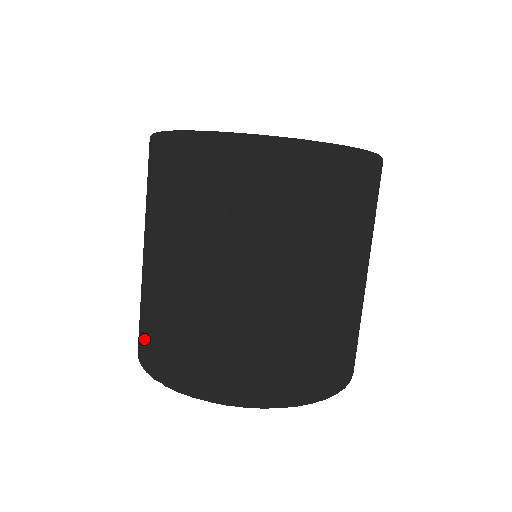
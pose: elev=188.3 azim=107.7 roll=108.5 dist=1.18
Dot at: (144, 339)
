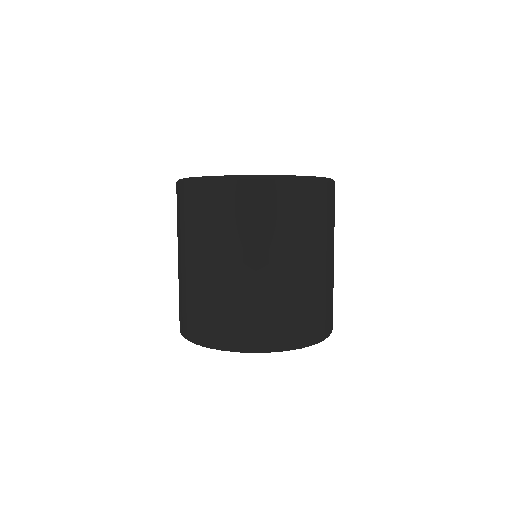
Dot at: (179, 313)
